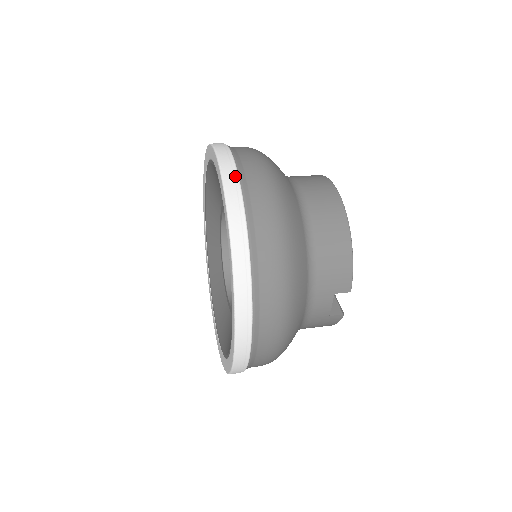
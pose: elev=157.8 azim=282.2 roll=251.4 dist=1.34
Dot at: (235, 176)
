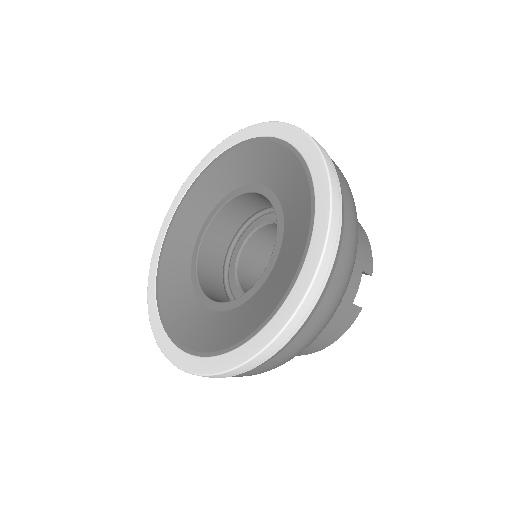
Dot at: occluded
